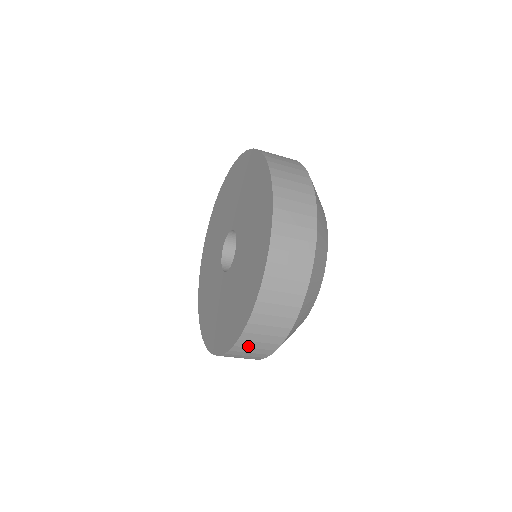
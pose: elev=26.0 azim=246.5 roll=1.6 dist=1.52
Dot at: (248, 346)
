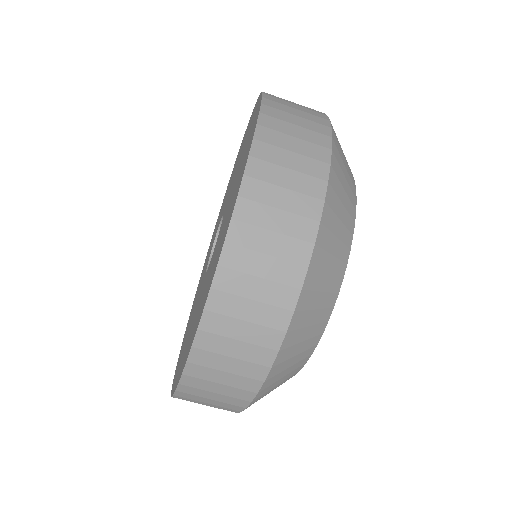
Dot at: (207, 378)
